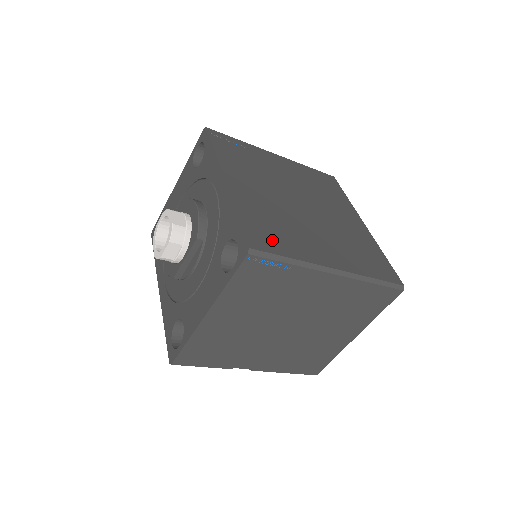
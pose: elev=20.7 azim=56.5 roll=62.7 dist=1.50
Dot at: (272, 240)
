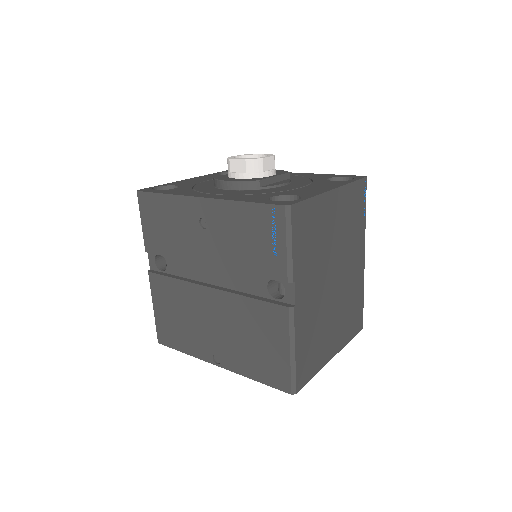
Dot at: occluded
